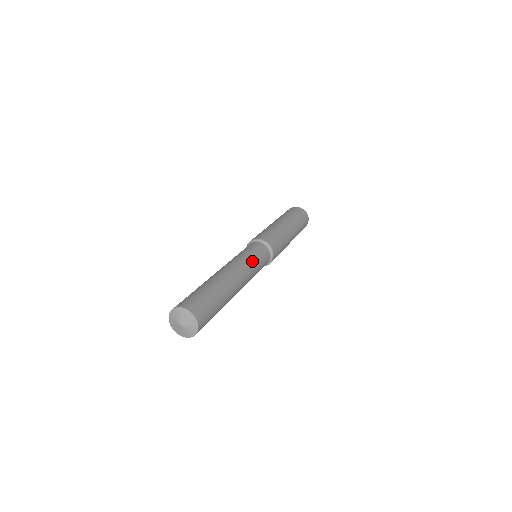
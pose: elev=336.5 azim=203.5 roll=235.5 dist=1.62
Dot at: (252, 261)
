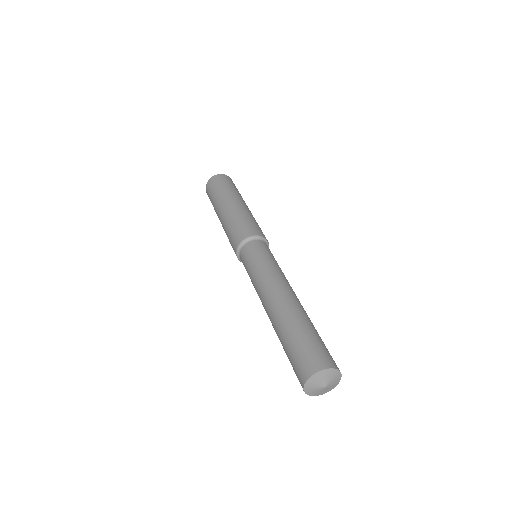
Dot at: occluded
